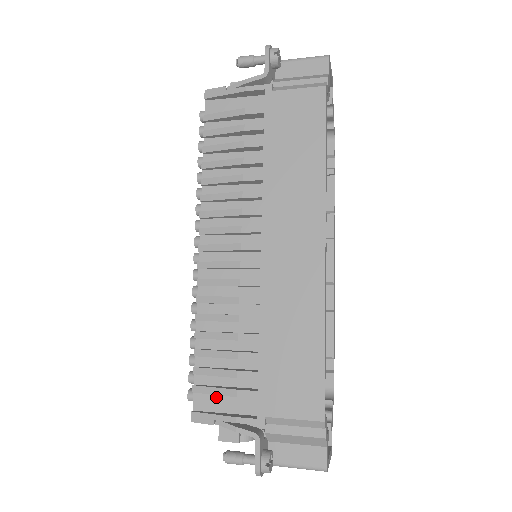
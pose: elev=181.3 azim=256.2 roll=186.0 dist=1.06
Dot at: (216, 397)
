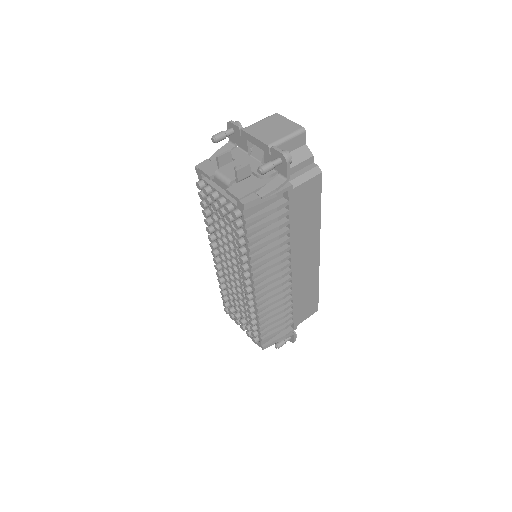
Dot at: occluded
